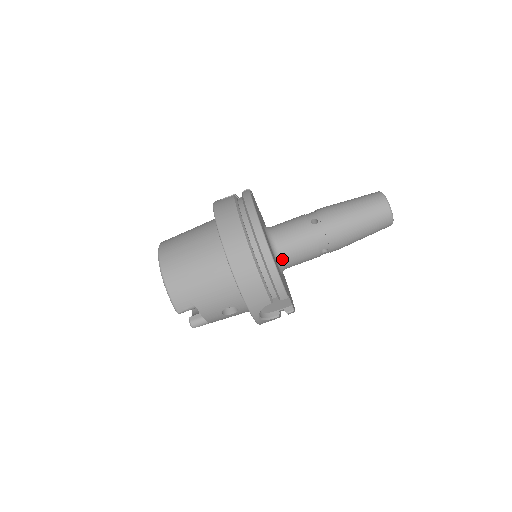
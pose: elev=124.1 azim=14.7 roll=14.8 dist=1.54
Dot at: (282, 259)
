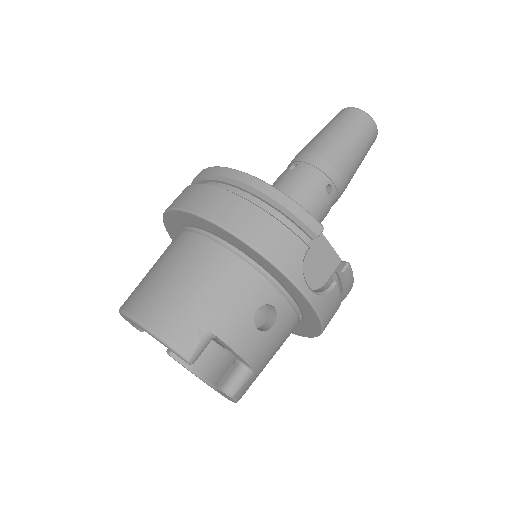
Dot at: occluded
